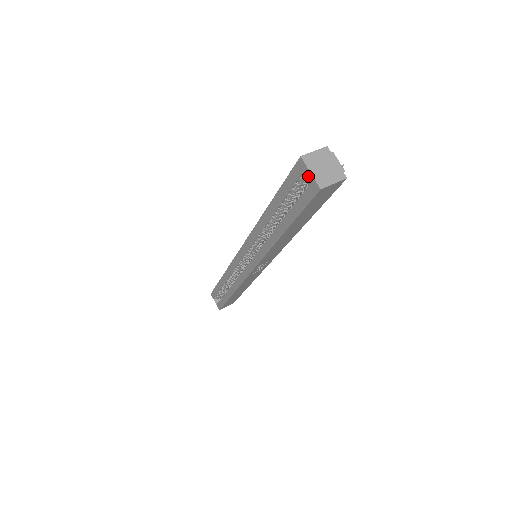
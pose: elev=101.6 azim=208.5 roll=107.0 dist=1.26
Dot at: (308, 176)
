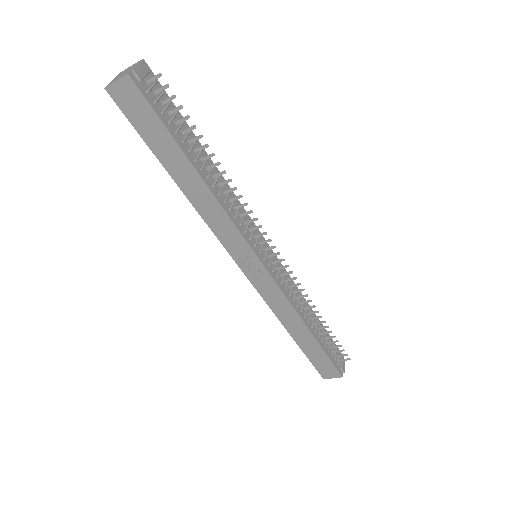
Dot at: occluded
